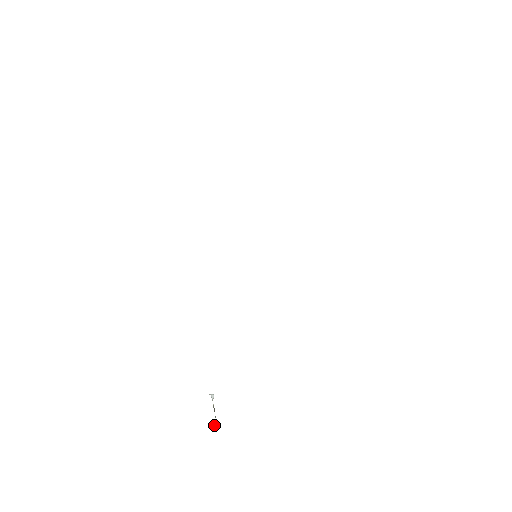
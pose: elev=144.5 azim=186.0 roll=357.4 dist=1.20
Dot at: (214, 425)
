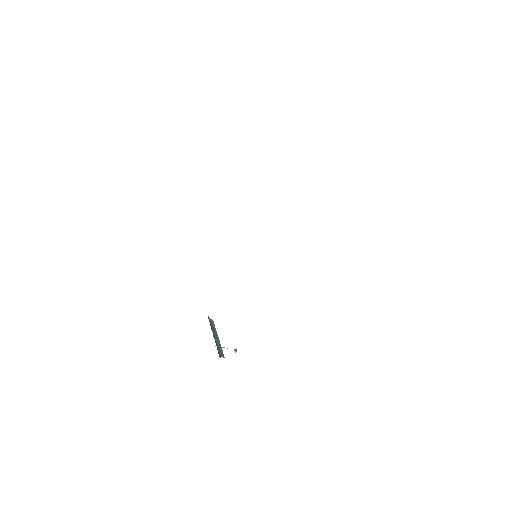
Dot at: (235, 351)
